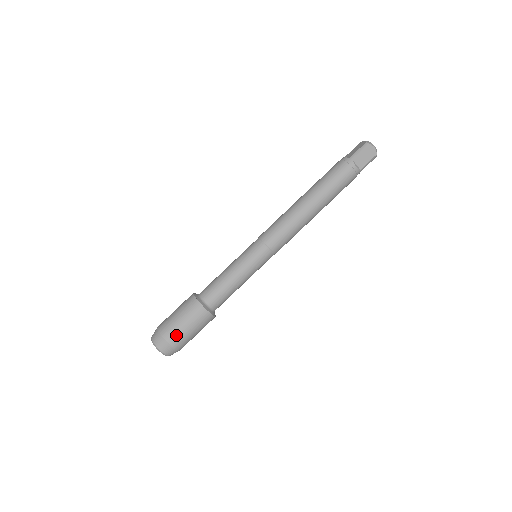
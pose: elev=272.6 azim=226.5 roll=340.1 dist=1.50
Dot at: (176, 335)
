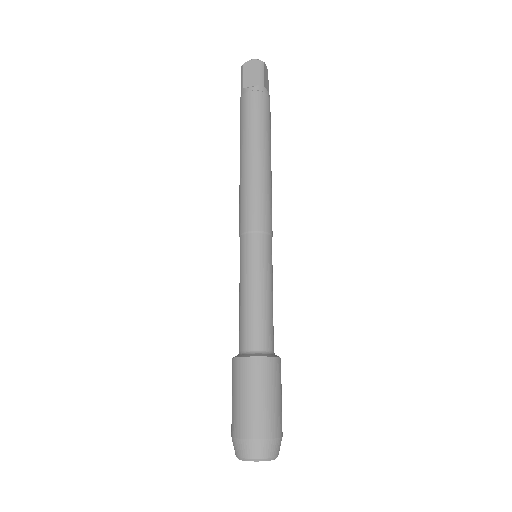
Dot at: (280, 419)
